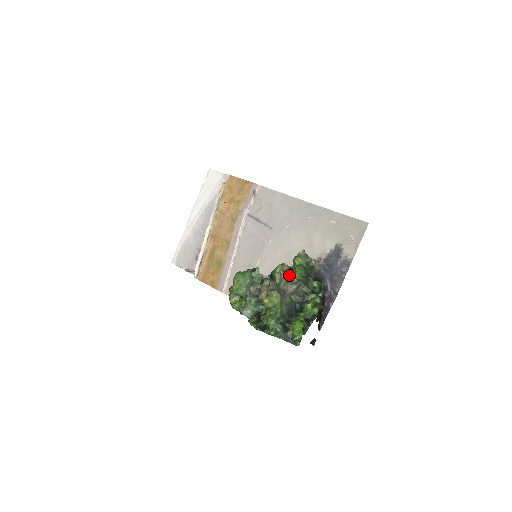
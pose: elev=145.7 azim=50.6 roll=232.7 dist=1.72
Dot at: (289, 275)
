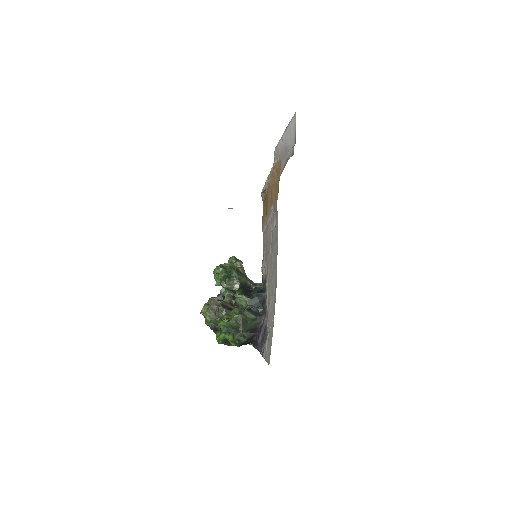
Dot at: (222, 315)
